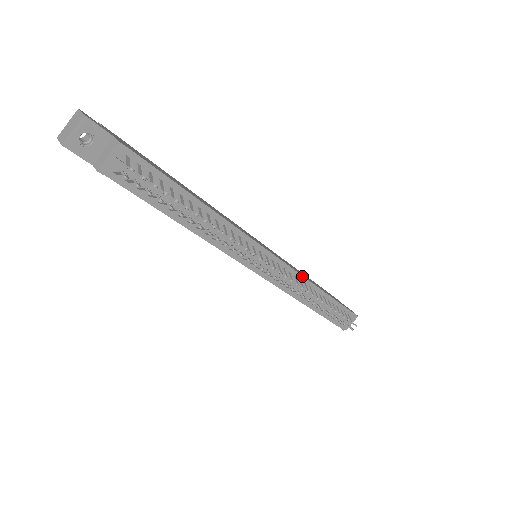
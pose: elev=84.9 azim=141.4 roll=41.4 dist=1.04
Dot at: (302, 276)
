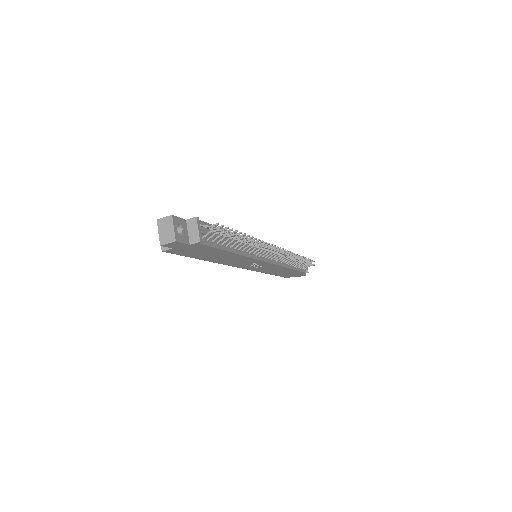
Dot at: occluded
